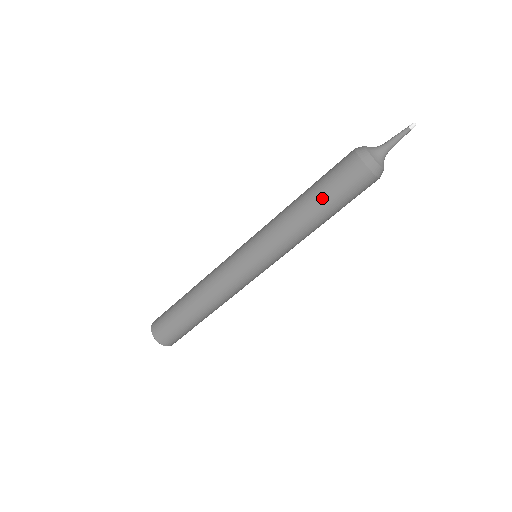
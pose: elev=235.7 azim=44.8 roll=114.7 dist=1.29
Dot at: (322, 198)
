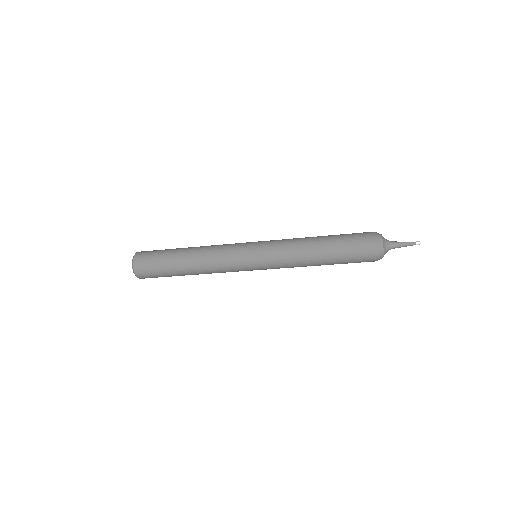
Dot at: (334, 257)
